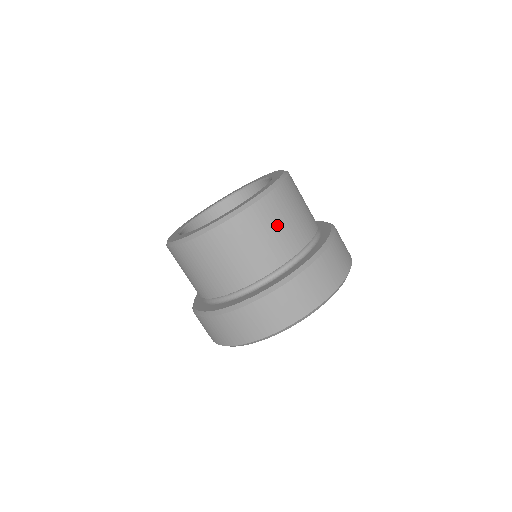
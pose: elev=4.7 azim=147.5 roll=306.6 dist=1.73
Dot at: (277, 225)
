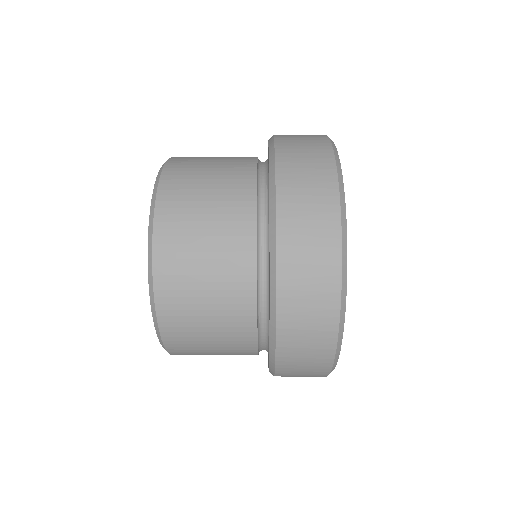
Dot at: (206, 345)
